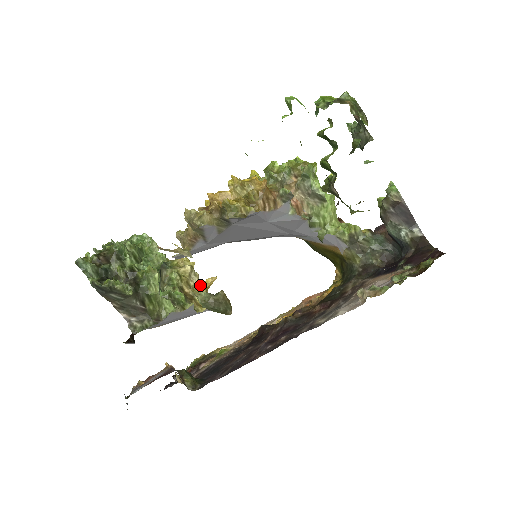
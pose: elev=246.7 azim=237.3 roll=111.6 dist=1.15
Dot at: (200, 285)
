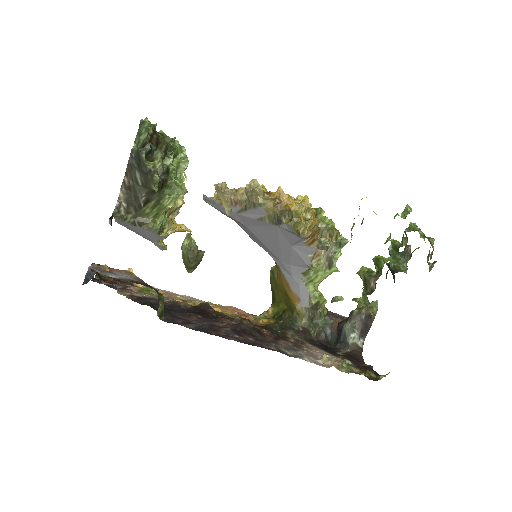
Dot at: (174, 223)
